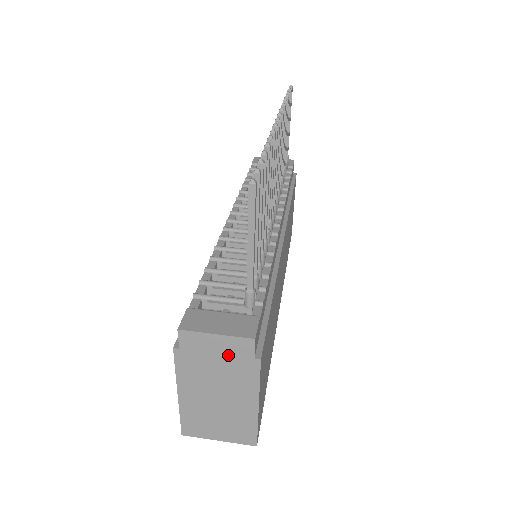
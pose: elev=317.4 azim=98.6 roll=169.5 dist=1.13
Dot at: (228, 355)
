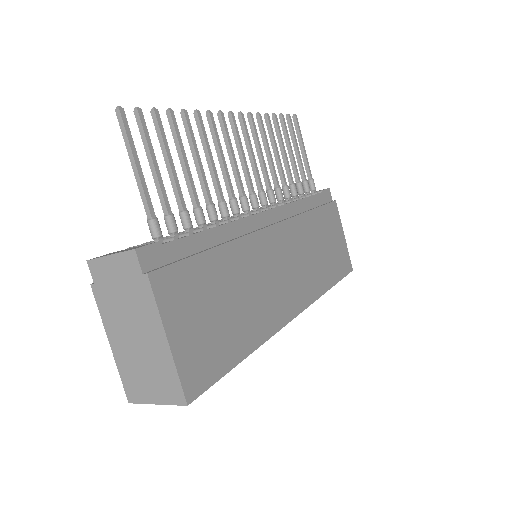
Dot at: (125, 278)
